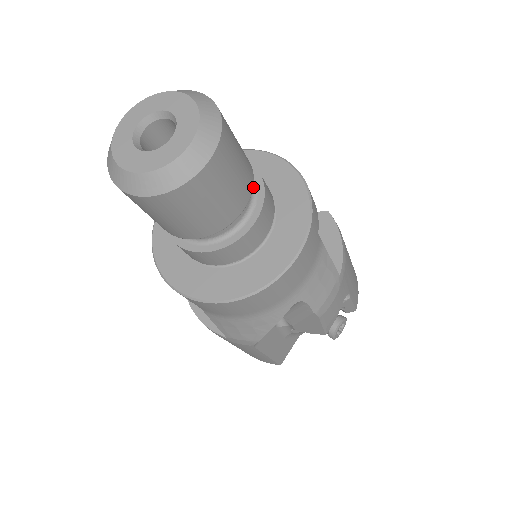
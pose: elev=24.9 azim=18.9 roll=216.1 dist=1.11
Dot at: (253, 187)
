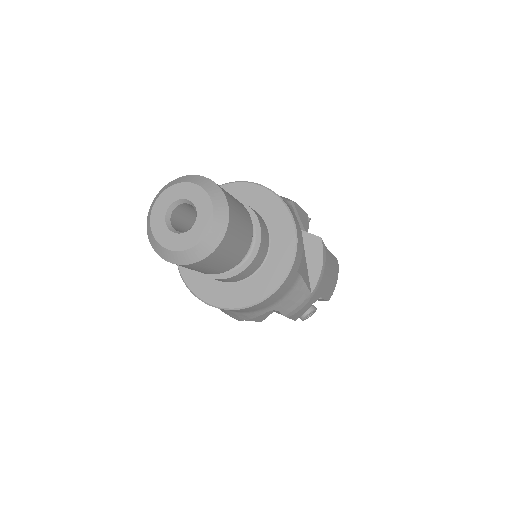
Dot at: (253, 239)
